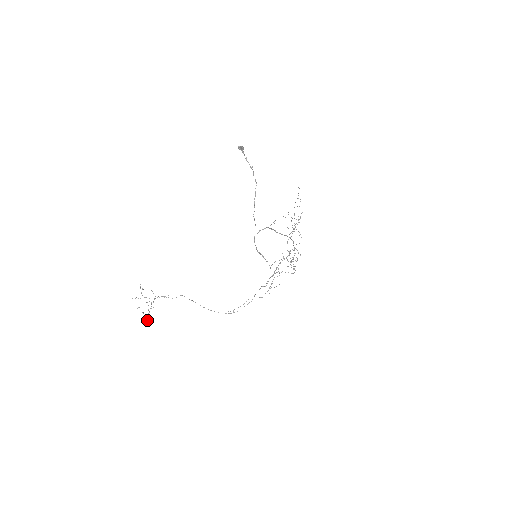
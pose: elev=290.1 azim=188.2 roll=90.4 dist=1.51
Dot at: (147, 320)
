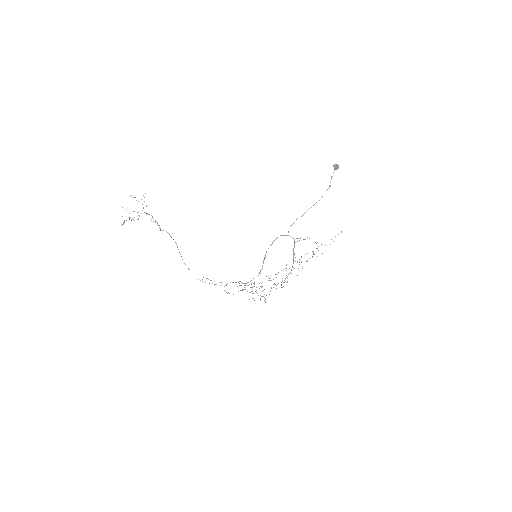
Dot at: occluded
